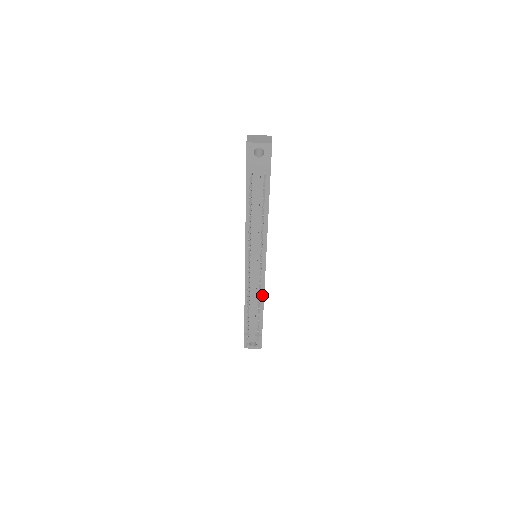
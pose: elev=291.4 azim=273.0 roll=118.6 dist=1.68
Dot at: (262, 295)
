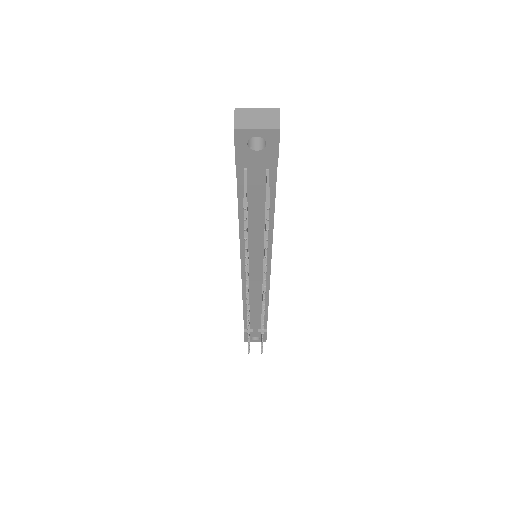
Dot at: (266, 298)
